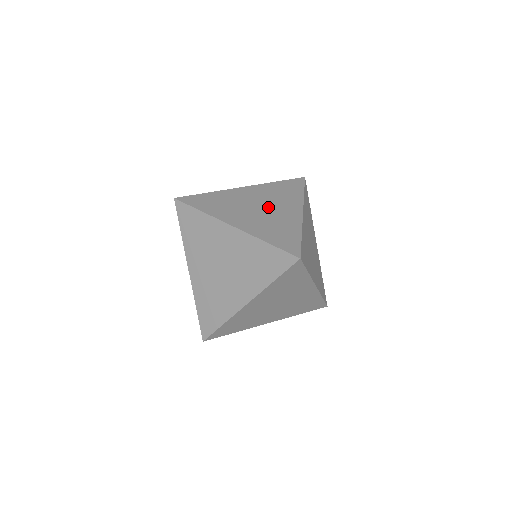
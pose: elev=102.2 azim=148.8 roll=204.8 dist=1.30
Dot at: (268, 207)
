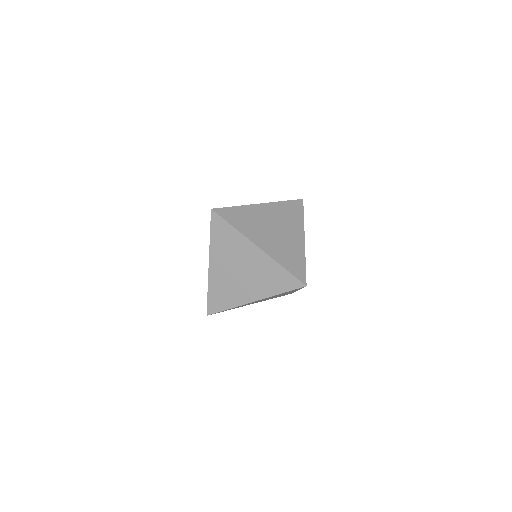
Dot at: (281, 230)
